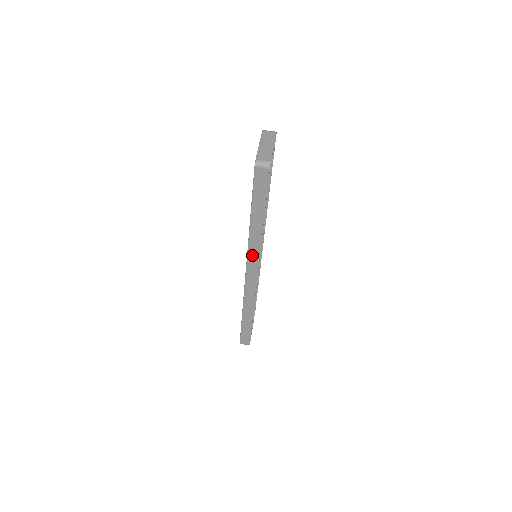
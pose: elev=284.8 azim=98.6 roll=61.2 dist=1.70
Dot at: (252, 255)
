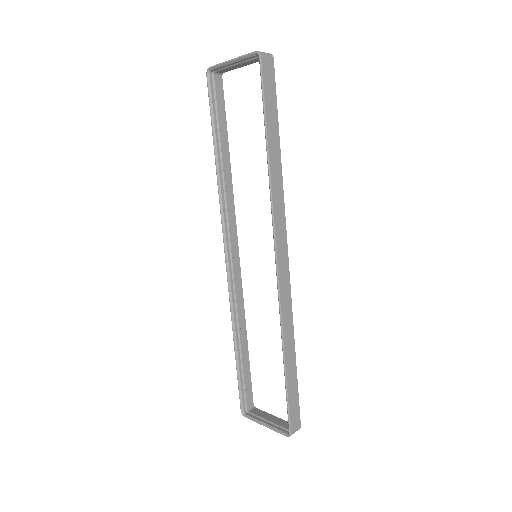
Dot at: (278, 218)
